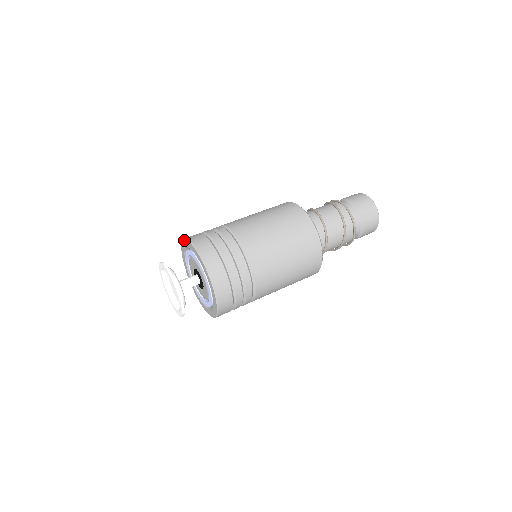
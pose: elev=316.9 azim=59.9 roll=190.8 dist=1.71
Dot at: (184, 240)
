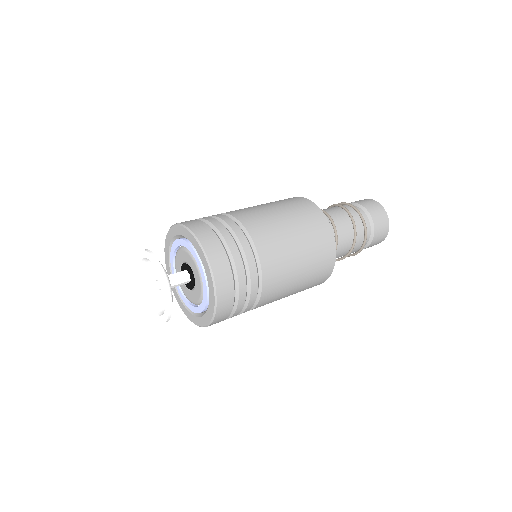
Dot at: (167, 233)
